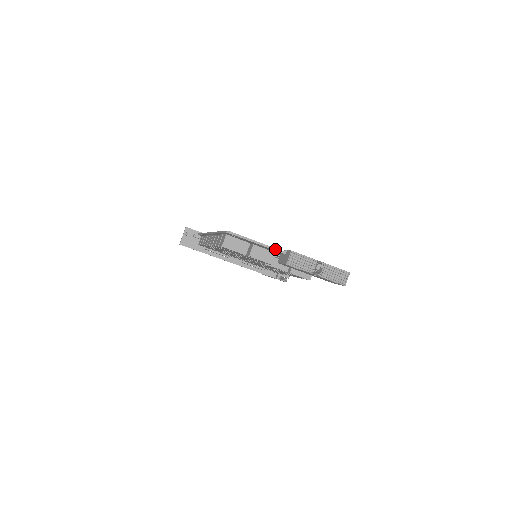
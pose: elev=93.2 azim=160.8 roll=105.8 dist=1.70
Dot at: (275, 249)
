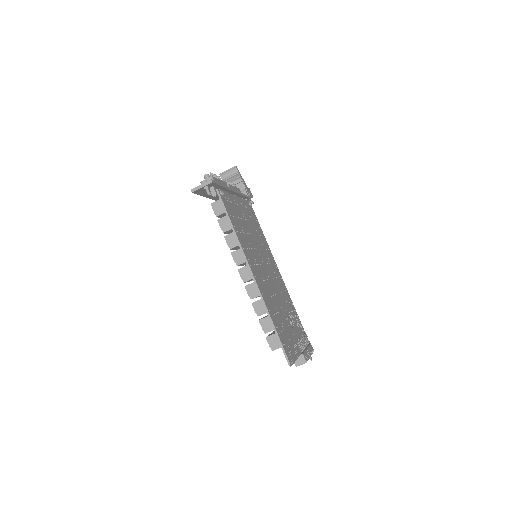
Dot at: occluded
